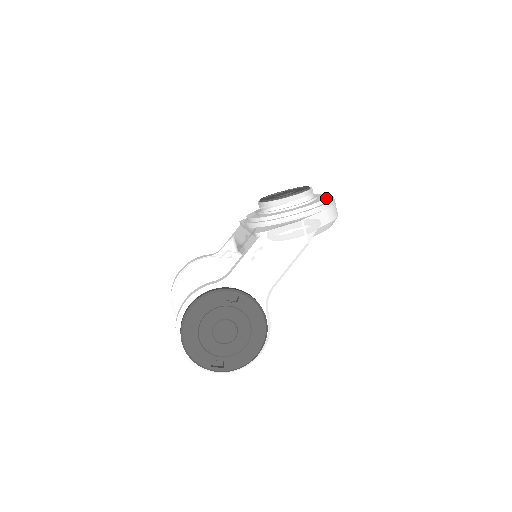
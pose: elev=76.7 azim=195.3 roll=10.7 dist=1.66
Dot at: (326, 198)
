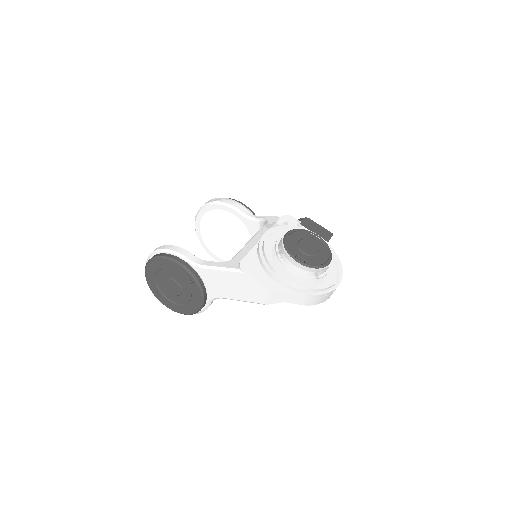
Dot at: (319, 289)
